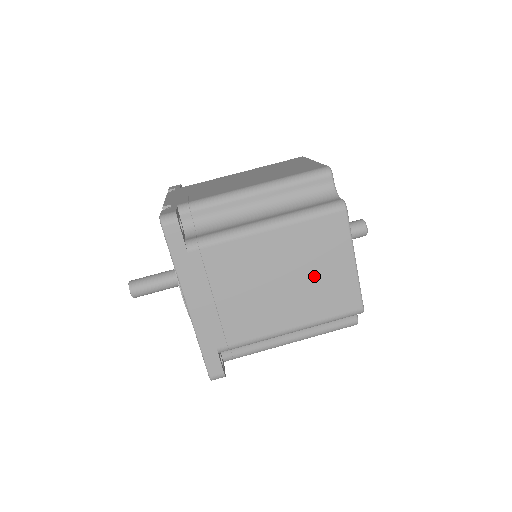
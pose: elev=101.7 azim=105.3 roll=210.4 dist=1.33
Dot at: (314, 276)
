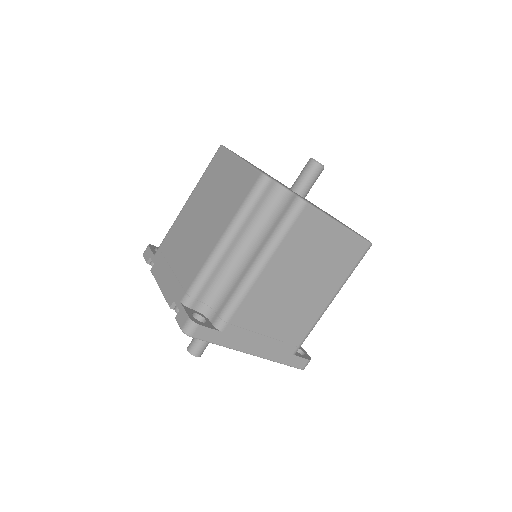
Dot at: (320, 261)
